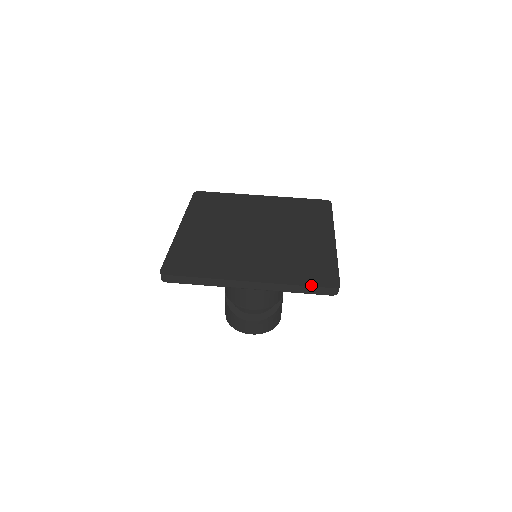
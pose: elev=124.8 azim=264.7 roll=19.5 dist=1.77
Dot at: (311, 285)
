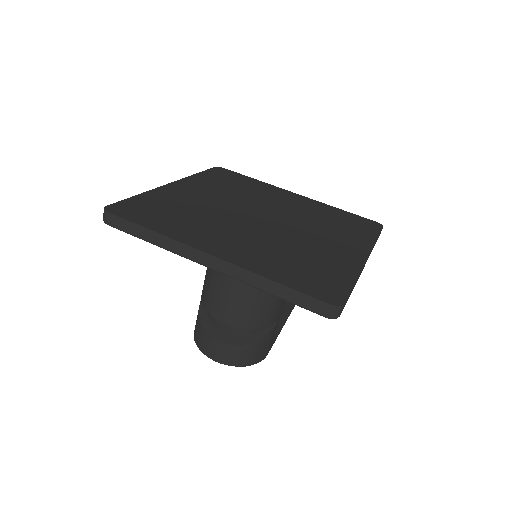
Dot at: (298, 289)
